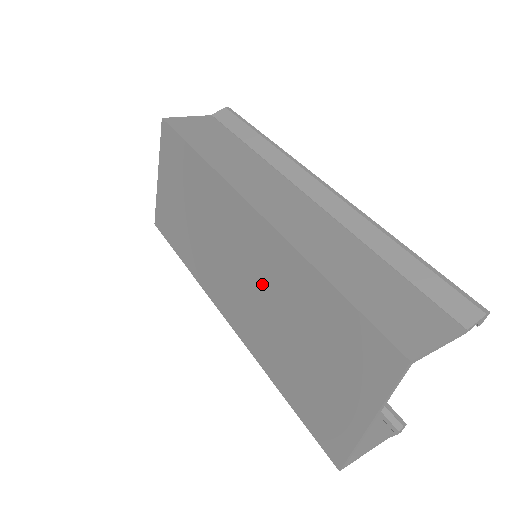
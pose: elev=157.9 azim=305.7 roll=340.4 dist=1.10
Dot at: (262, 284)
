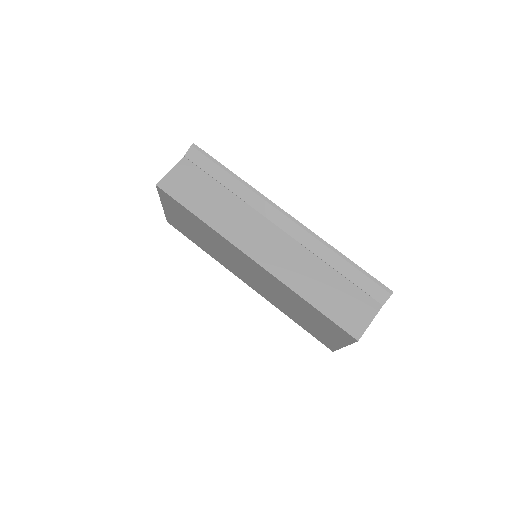
Dot at: (270, 287)
